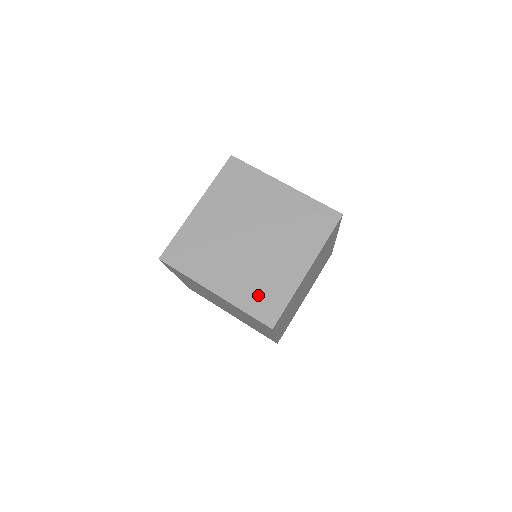
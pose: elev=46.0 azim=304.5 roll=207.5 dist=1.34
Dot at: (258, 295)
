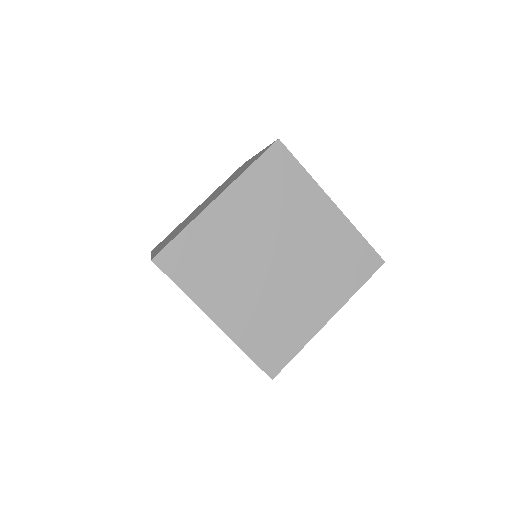
Dot at: (266, 337)
